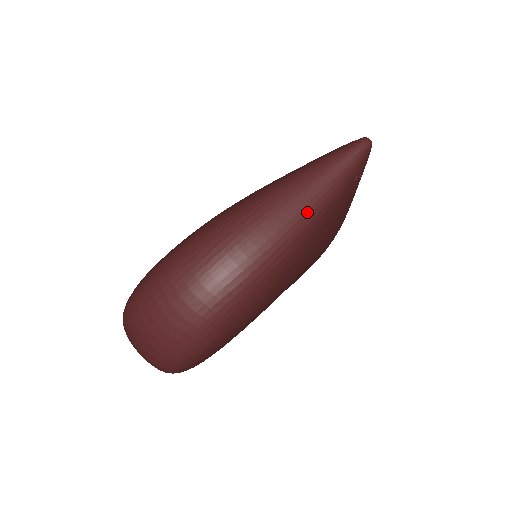
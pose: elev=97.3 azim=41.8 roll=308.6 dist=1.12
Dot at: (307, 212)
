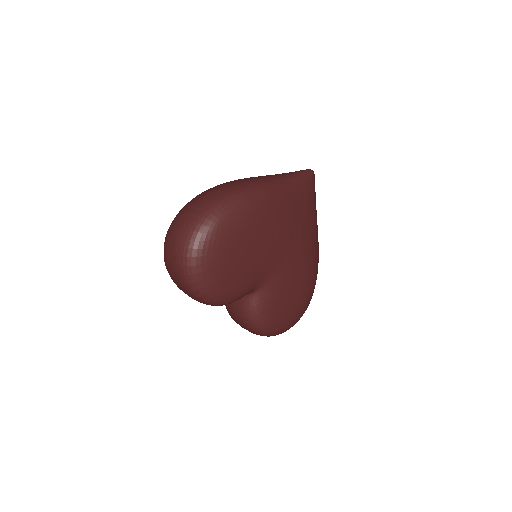
Dot at: (278, 179)
